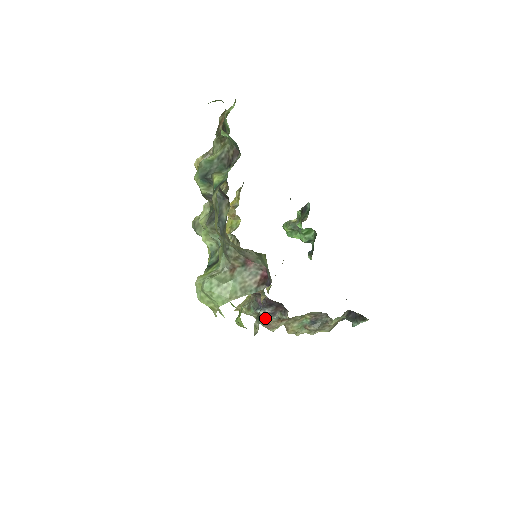
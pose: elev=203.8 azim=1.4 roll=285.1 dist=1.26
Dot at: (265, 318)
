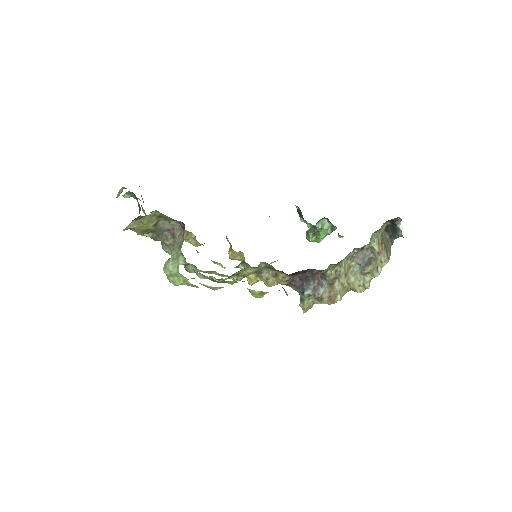
Dot at: (318, 294)
